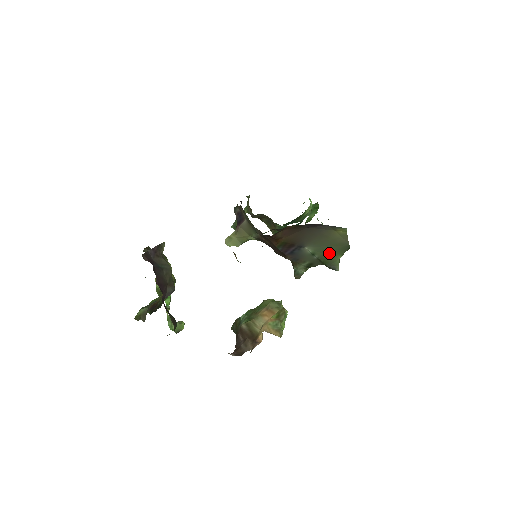
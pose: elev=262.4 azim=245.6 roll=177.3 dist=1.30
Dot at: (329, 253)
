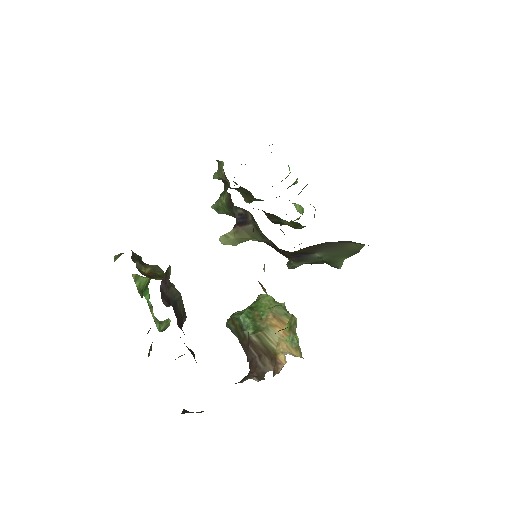
Dot at: (337, 256)
